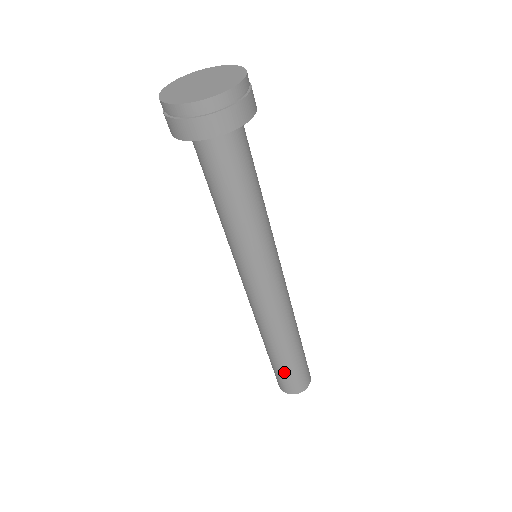
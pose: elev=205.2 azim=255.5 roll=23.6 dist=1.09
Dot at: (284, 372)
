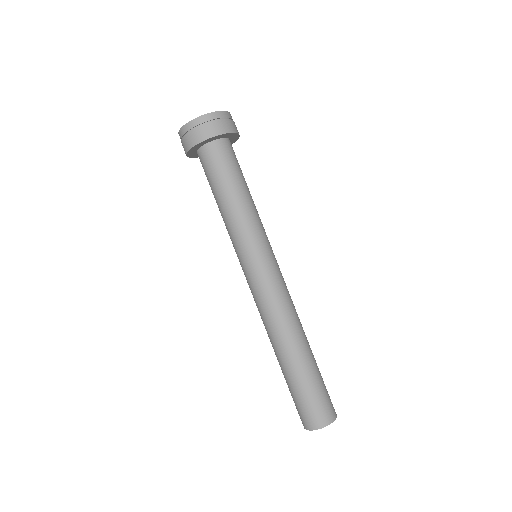
Dot at: (303, 391)
